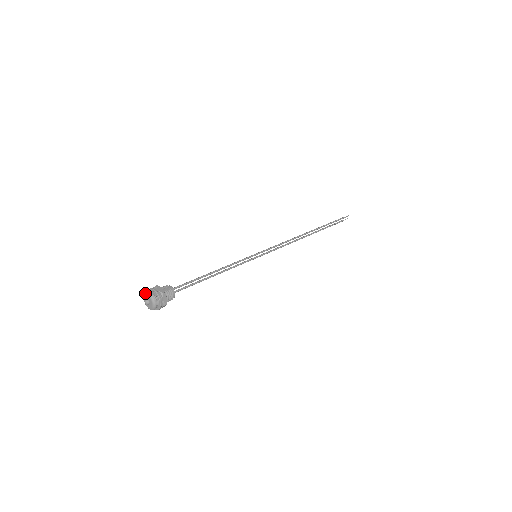
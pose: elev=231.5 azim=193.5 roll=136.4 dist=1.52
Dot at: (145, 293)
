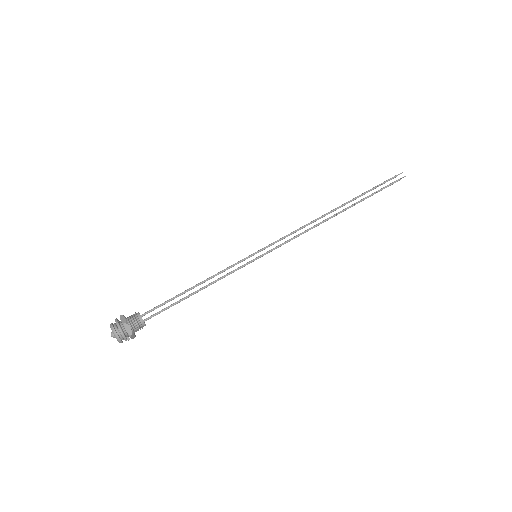
Dot at: occluded
